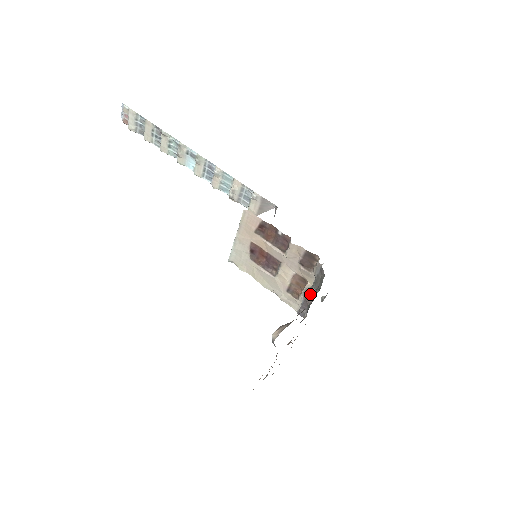
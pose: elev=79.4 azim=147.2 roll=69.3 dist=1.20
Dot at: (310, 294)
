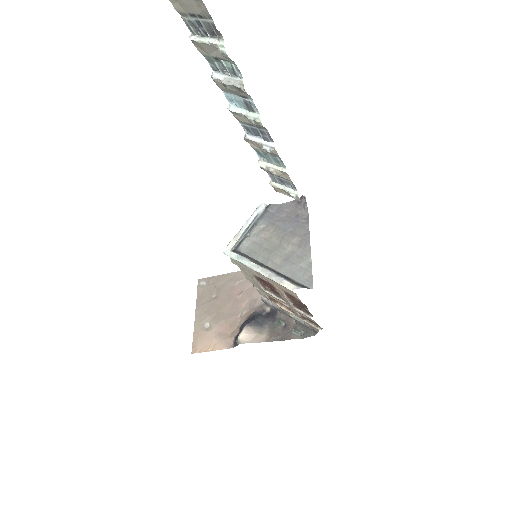
Dot at: (288, 315)
